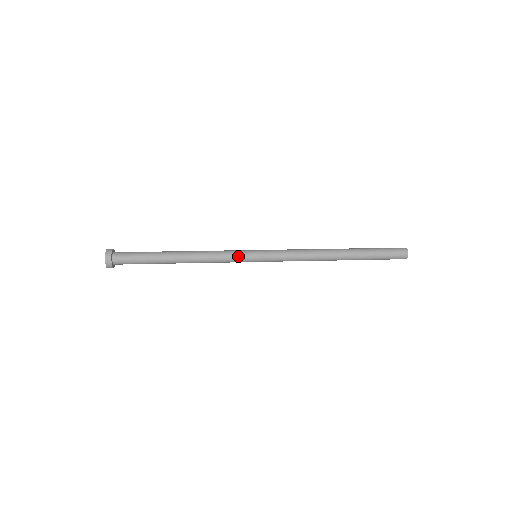
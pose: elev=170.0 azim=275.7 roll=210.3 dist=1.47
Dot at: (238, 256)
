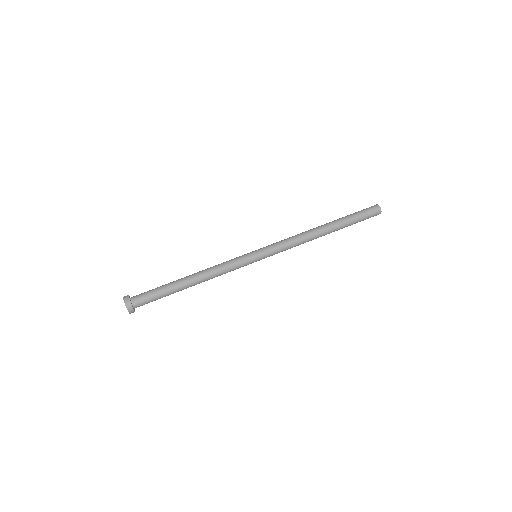
Dot at: (243, 266)
